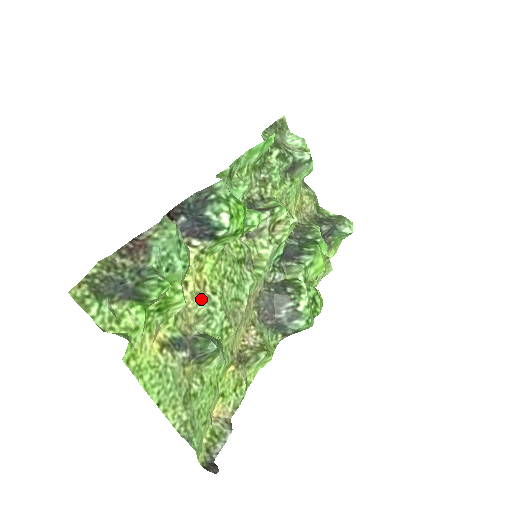
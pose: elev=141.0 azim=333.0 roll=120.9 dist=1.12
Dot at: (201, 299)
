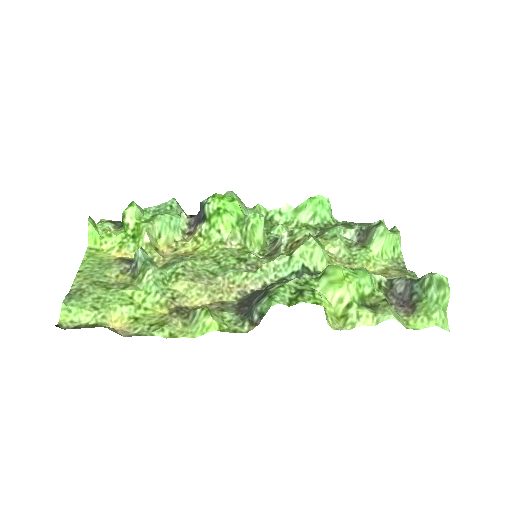
Dot at: (177, 257)
